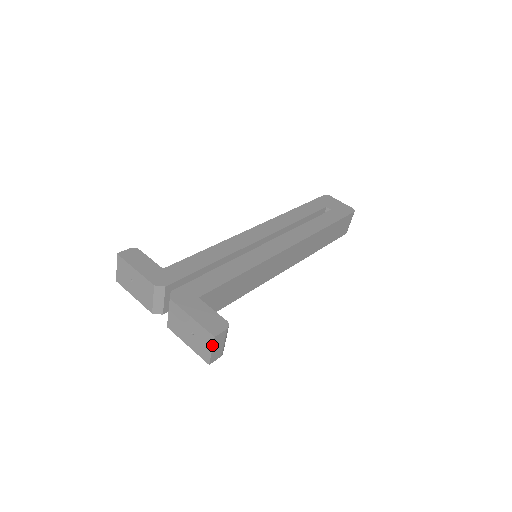
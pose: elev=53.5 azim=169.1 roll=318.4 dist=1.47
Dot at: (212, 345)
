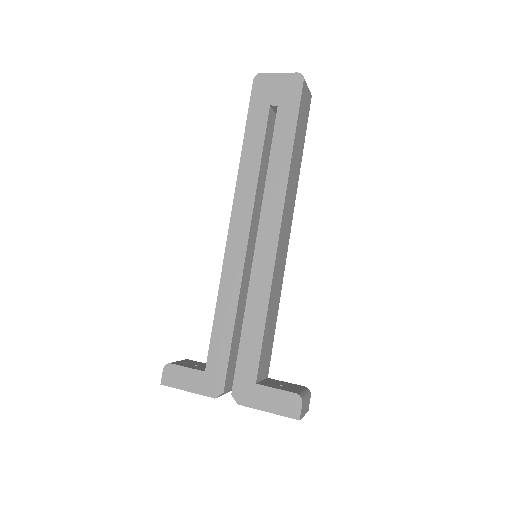
Dot at: (301, 418)
